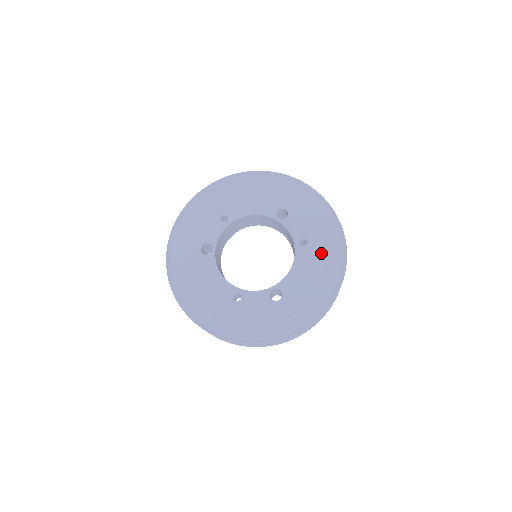
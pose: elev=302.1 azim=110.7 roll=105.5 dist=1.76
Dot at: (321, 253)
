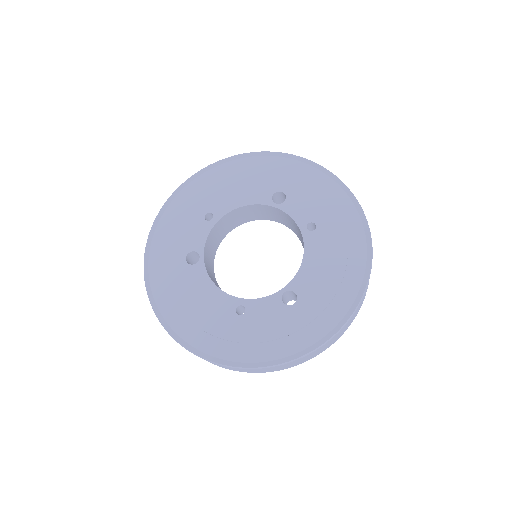
Dot at: (337, 235)
